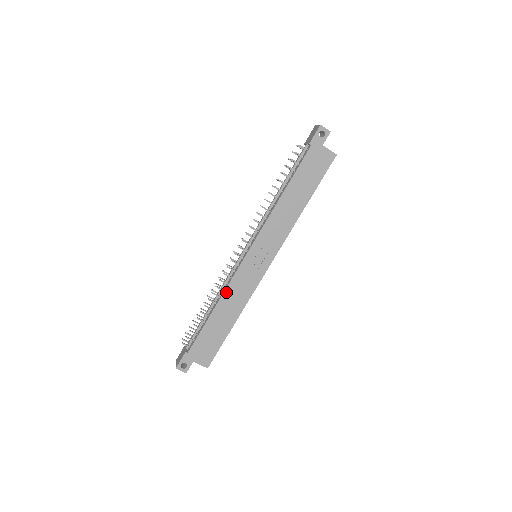
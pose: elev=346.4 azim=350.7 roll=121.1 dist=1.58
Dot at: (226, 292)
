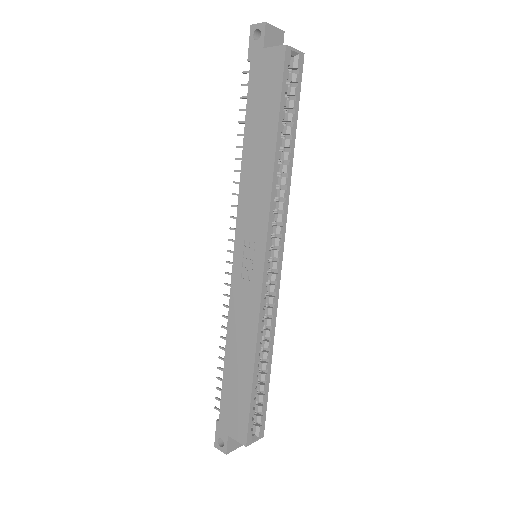
Dot at: (230, 320)
